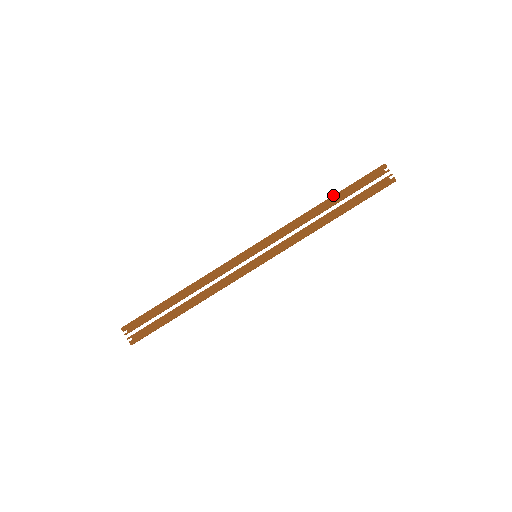
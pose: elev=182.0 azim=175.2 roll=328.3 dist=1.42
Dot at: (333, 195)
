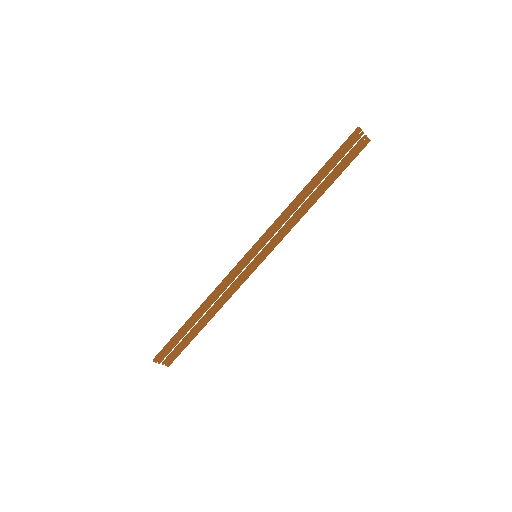
Dot at: (316, 177)
